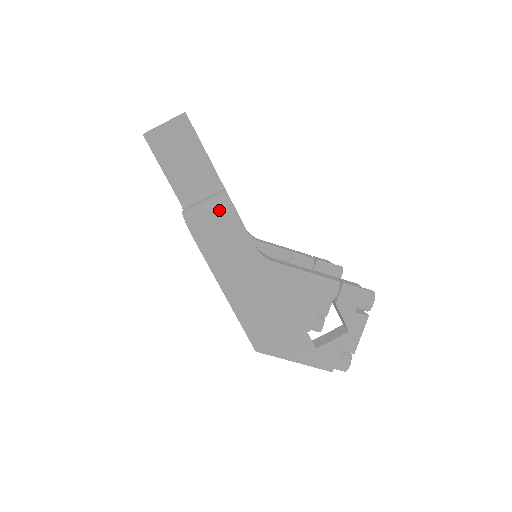
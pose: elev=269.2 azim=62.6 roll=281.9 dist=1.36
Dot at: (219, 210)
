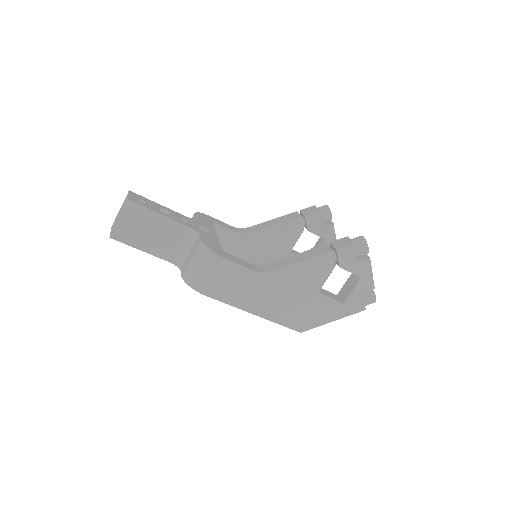
Dot at: (208, 264)
